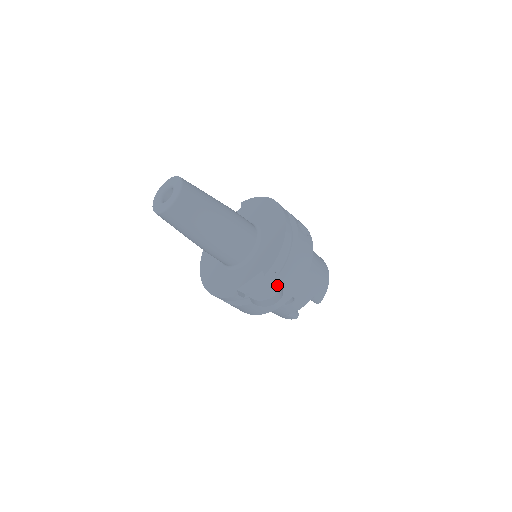
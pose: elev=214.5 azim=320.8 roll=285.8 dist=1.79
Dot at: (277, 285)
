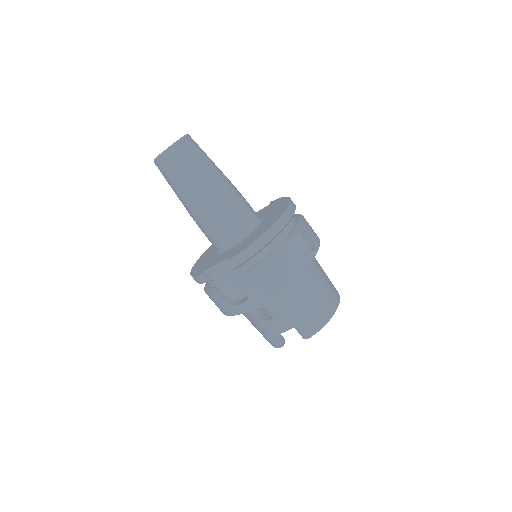
Dot at: occluded
